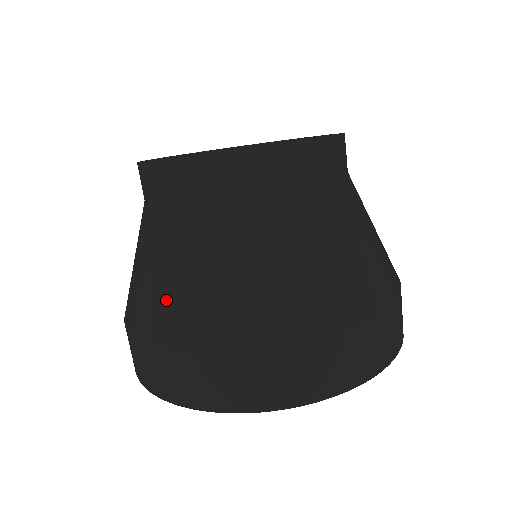
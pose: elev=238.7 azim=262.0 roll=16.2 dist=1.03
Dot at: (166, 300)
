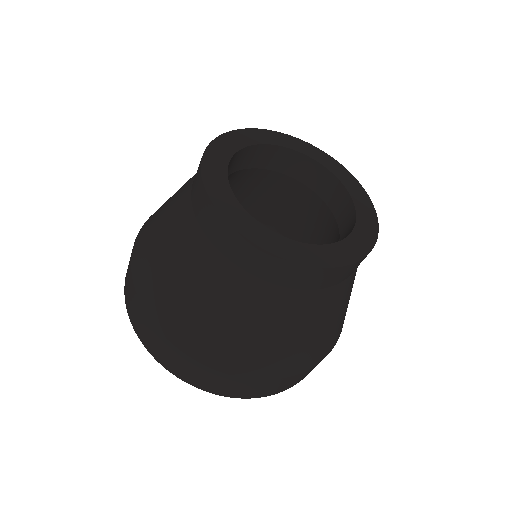
Dot at: (217, 336)
